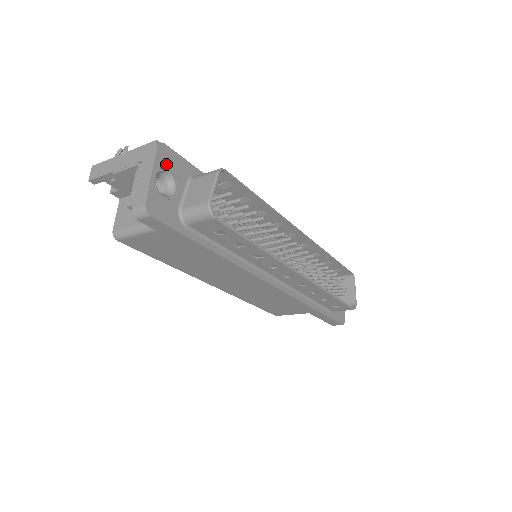
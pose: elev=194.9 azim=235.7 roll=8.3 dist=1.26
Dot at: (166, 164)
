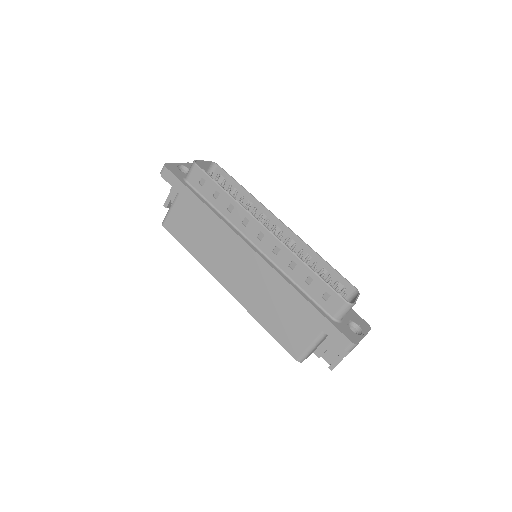
Dot at: occluded
